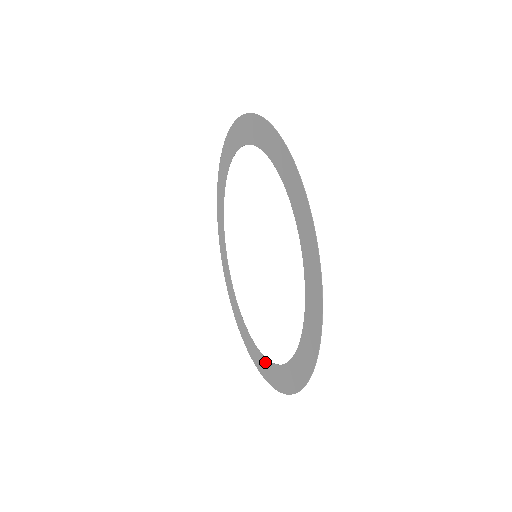
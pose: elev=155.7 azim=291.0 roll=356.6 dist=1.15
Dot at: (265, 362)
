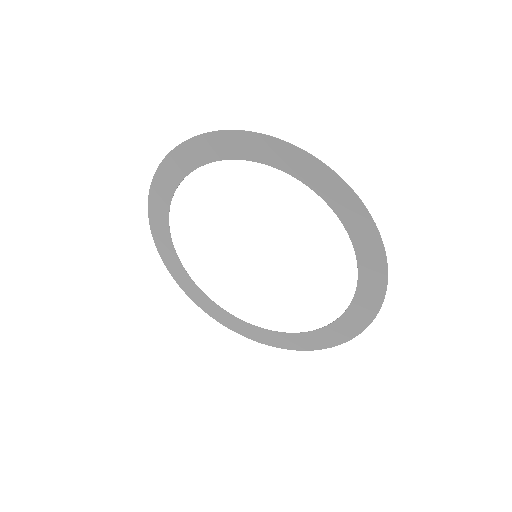
Dot at: (274, 335)
